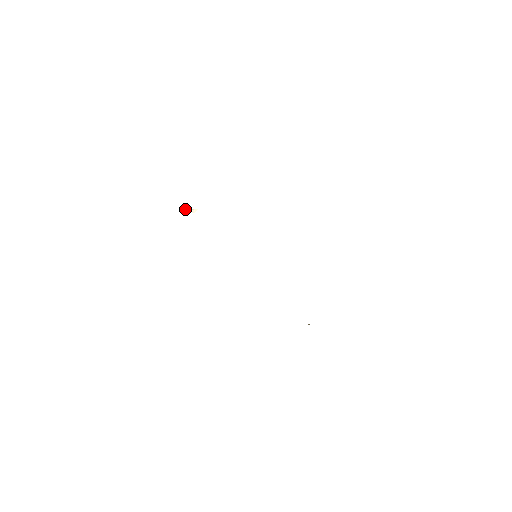
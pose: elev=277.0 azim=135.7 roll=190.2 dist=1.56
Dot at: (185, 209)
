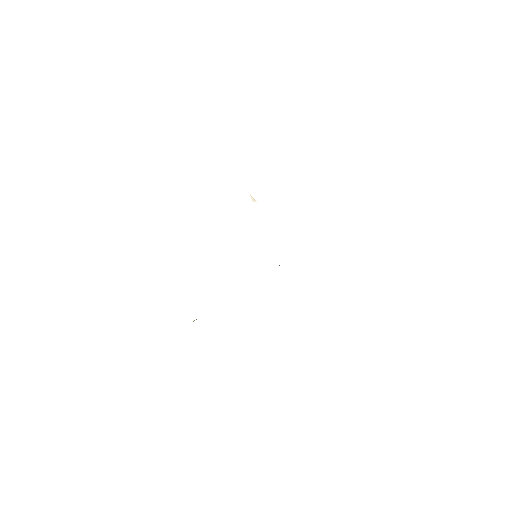
Dot at: occluded
